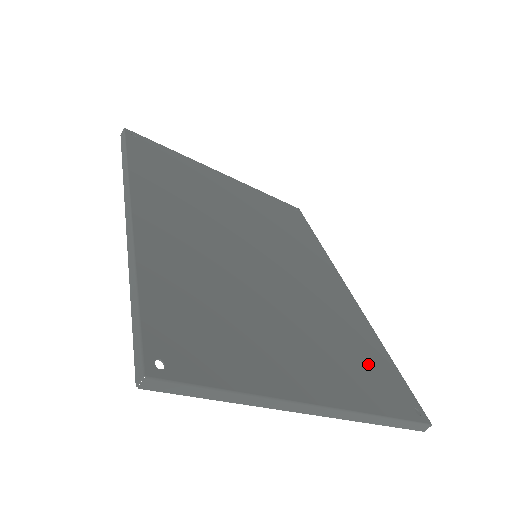
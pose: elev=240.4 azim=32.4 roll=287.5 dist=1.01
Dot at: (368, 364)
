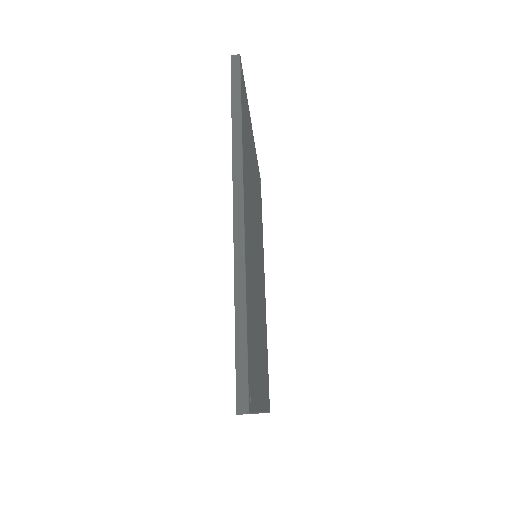
Dot at: (266, 366)
